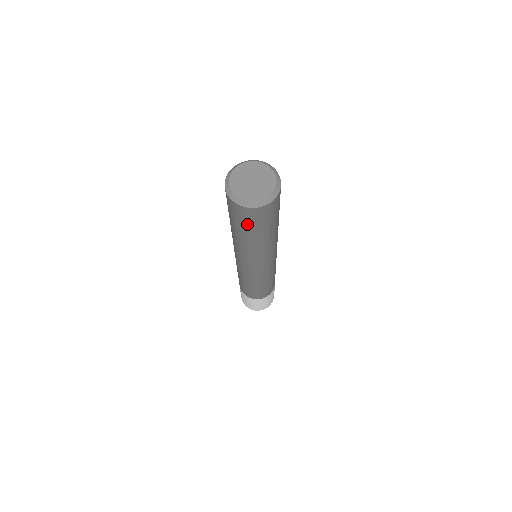
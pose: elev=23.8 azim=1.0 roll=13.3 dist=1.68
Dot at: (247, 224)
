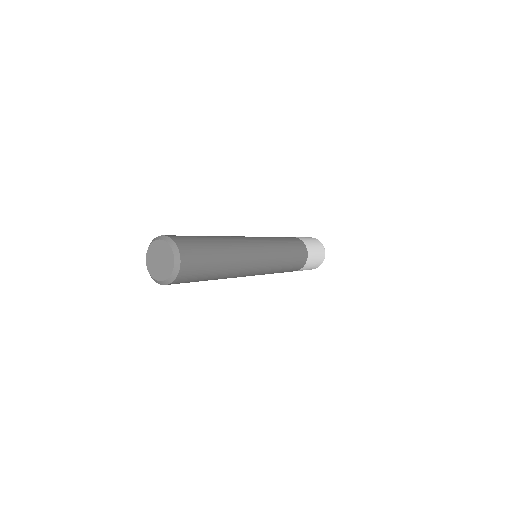
Dot at: (195, 279)
